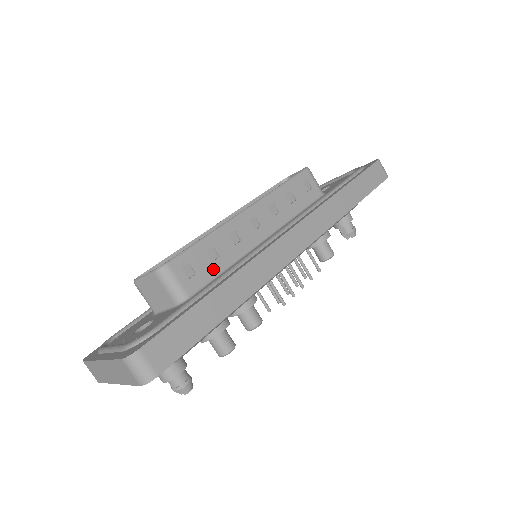
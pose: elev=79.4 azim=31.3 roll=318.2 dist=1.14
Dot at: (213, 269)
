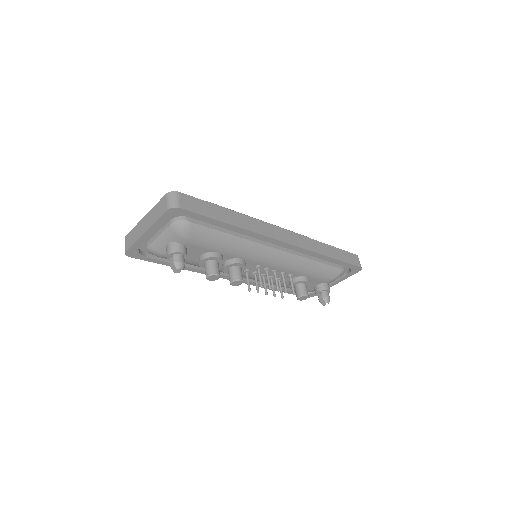
Dot at: occluded
